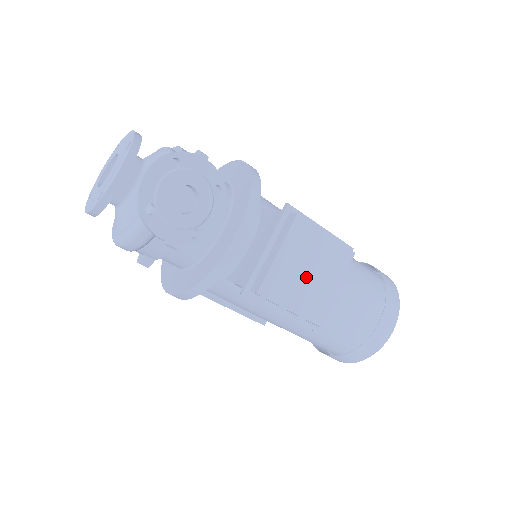
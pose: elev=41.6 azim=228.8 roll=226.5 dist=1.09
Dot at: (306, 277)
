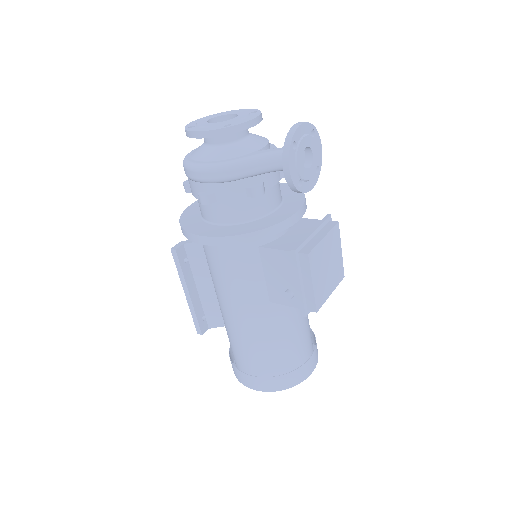
Dot at: (326, 268)
